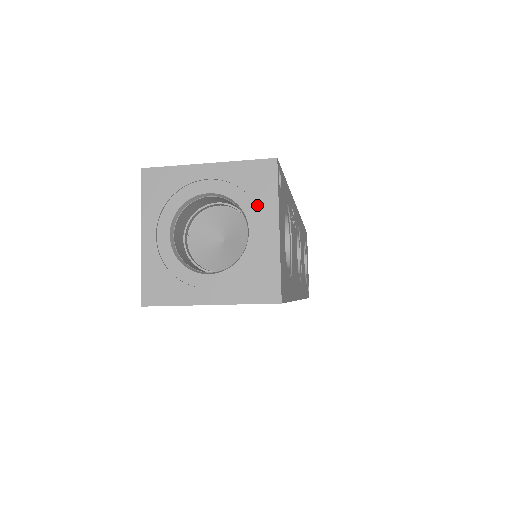
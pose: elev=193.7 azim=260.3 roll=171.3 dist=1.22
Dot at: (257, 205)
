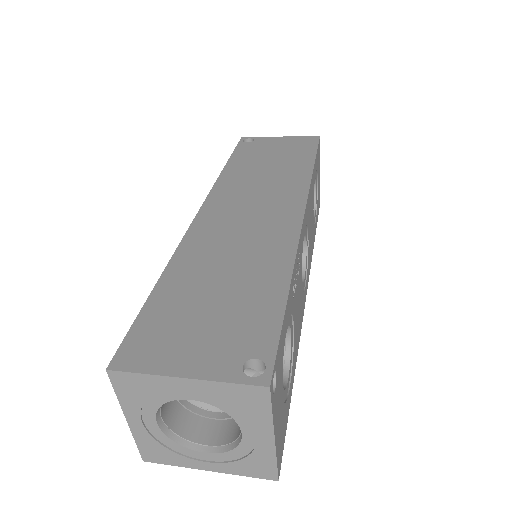
Dot at: (249, 419)
